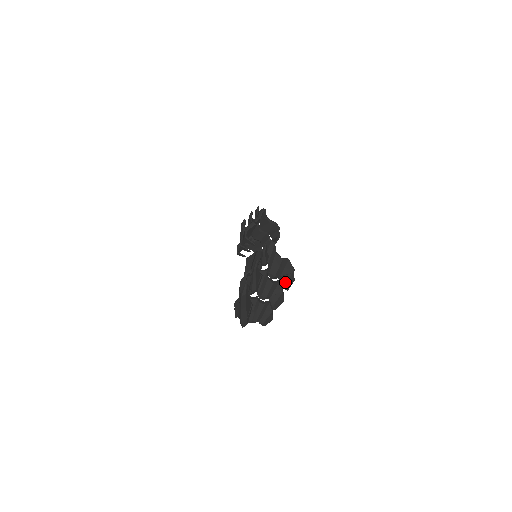
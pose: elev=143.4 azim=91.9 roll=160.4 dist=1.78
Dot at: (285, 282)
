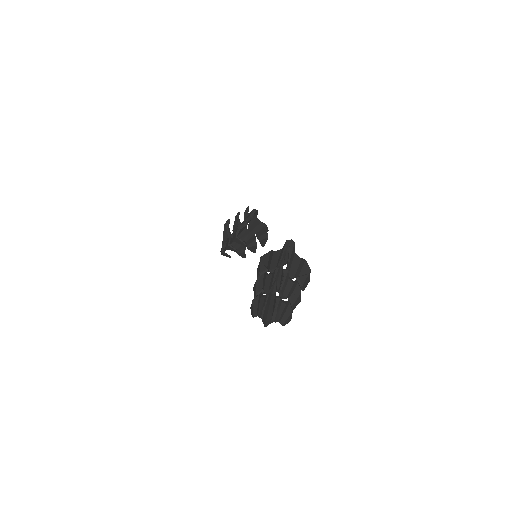
Dot at: (303, 282)
